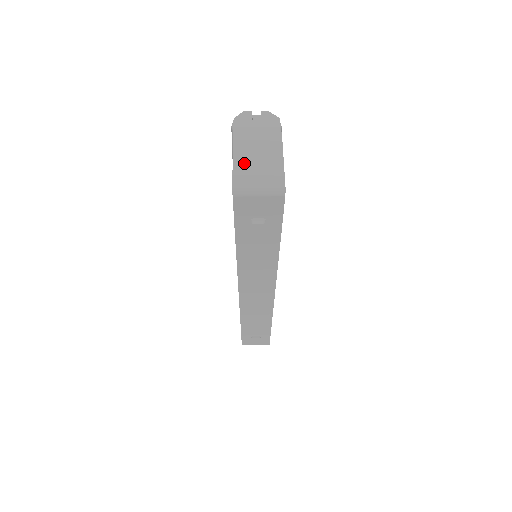
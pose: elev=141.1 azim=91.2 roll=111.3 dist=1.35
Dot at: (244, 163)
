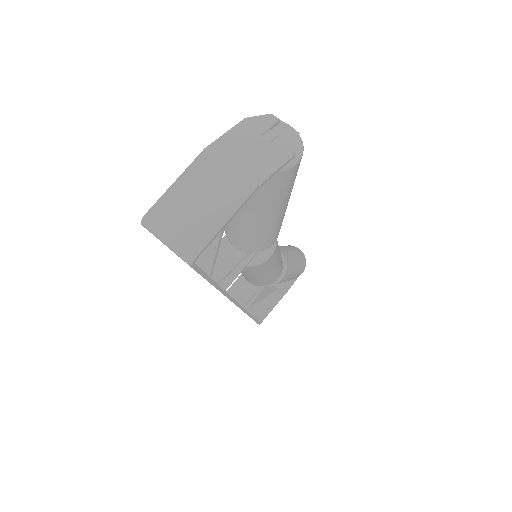
Dot at: (183, 194)
